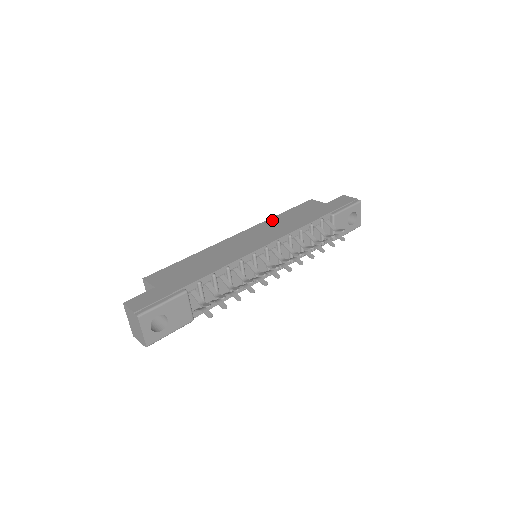
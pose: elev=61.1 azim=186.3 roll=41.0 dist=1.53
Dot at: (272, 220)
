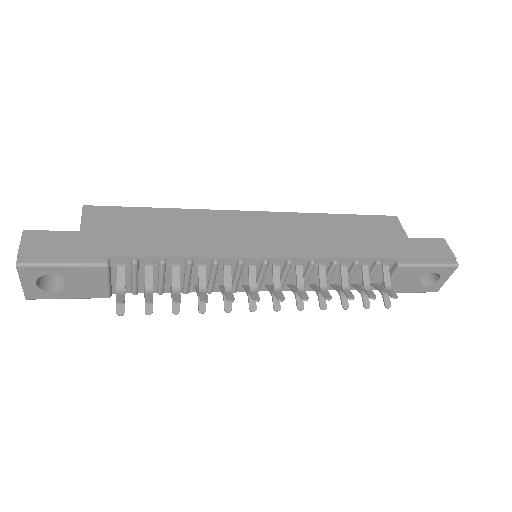
Dot at: (315, 218)
